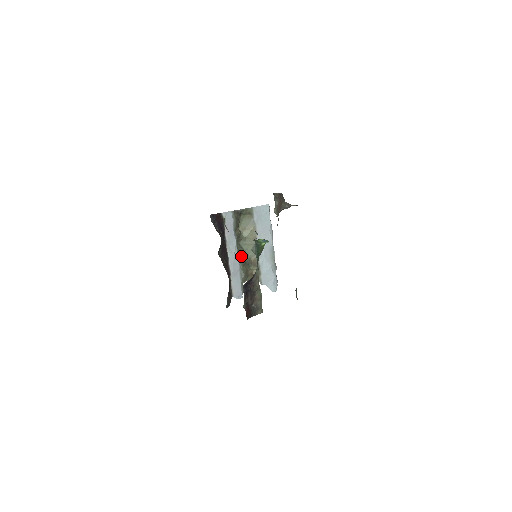
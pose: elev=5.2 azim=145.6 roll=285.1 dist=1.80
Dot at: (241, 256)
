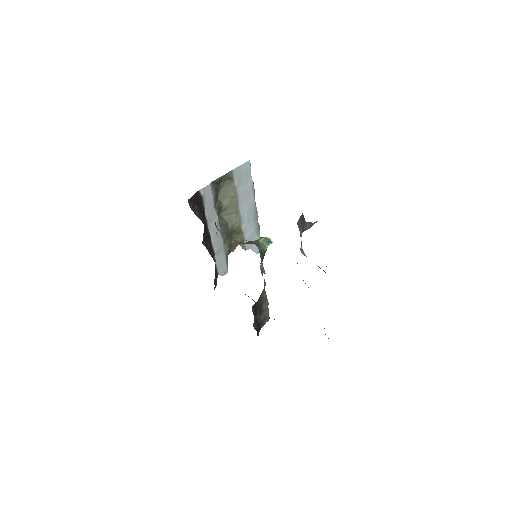
Dot at: (223, 229)
